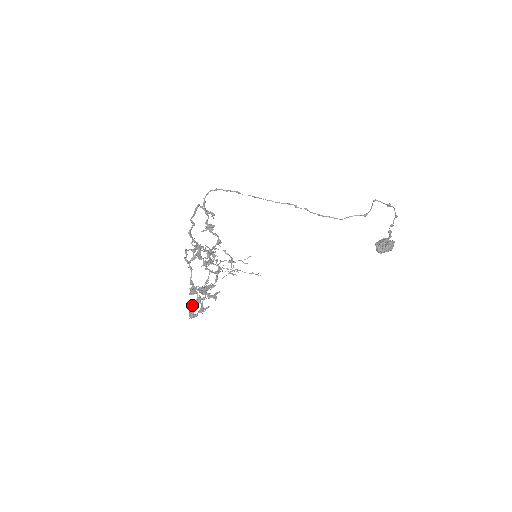
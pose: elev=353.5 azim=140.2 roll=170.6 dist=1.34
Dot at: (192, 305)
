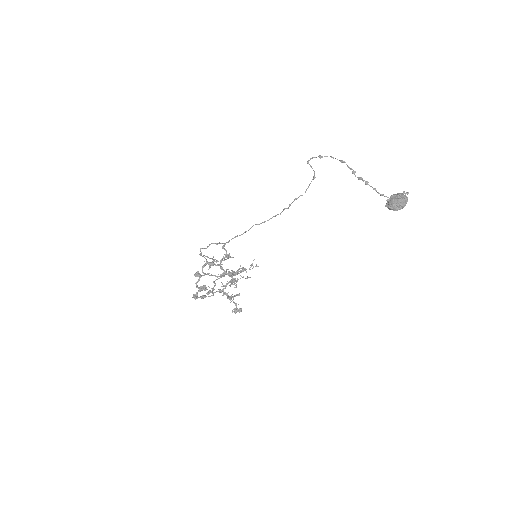
Dot at: (205, 297)
